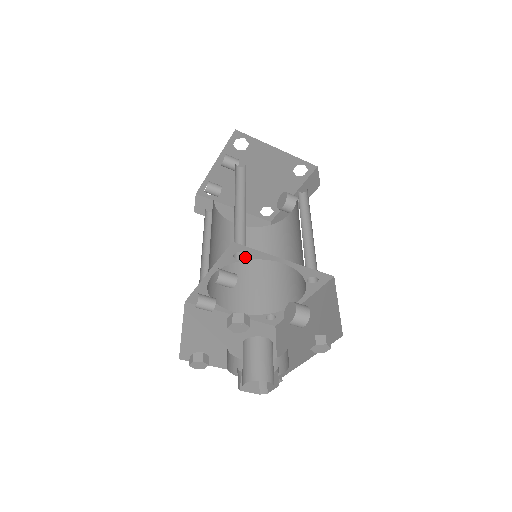
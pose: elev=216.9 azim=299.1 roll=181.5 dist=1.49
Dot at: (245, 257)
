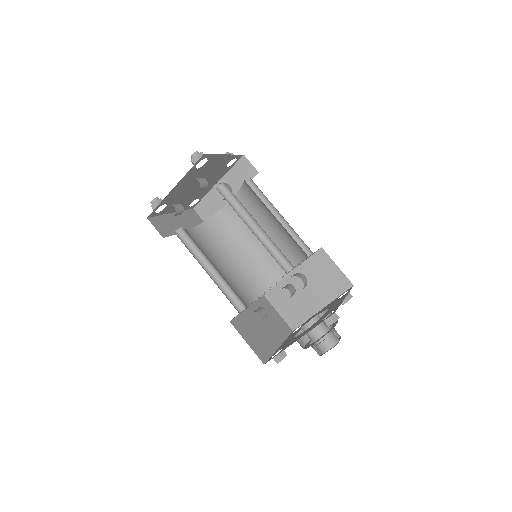
Dot at: (292, 269)
